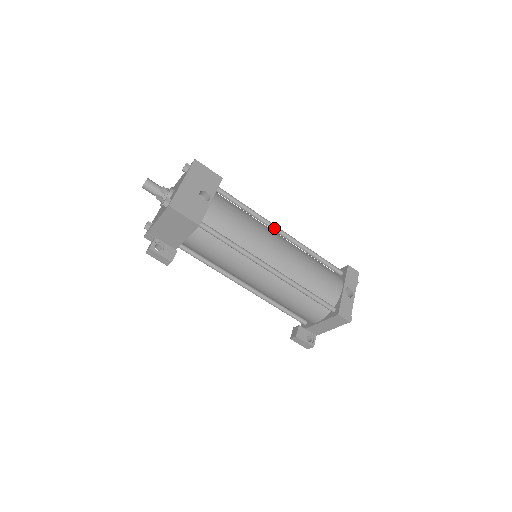
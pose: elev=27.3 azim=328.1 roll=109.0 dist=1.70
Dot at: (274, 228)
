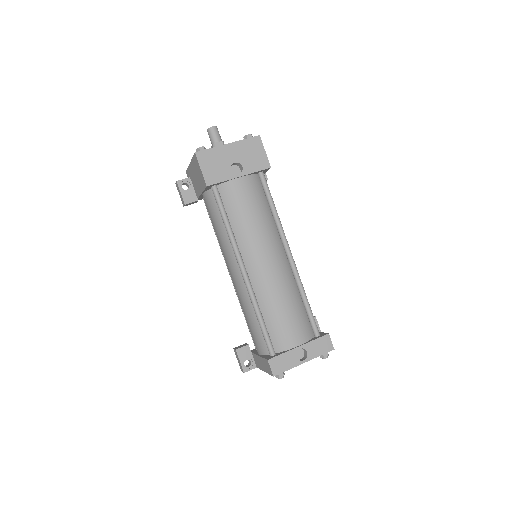
Dot at: (284, 244)
